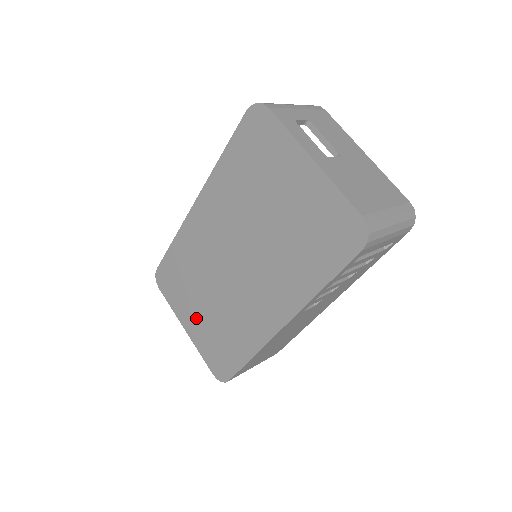
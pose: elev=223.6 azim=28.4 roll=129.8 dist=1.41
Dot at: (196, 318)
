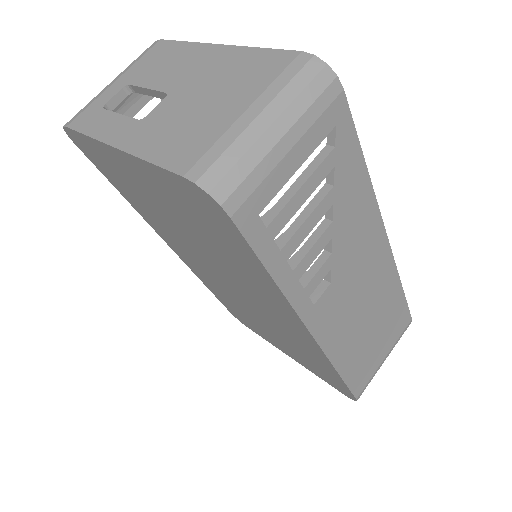
Dot at: (282, 346)
